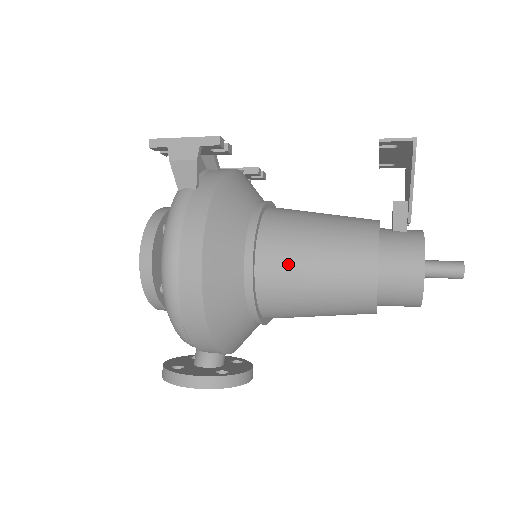
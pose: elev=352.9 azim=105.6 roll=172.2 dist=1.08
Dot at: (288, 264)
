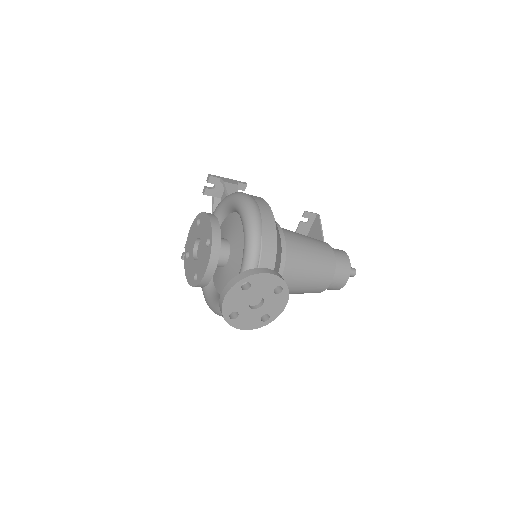
Dot at: (294, 234)
